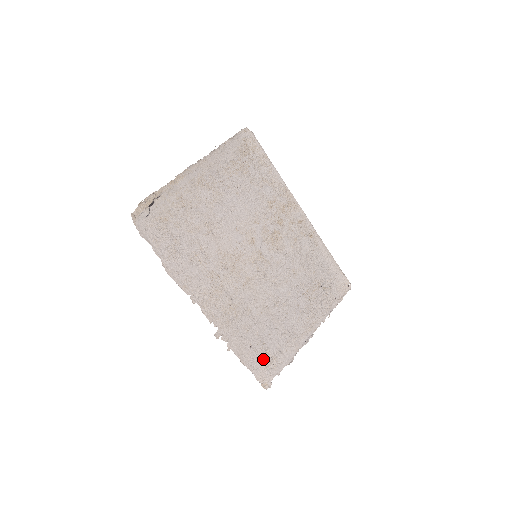
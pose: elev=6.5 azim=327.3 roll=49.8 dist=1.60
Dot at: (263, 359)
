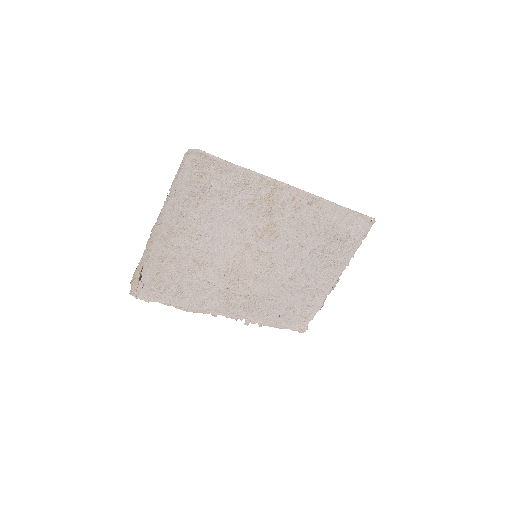
Dot at: (294, 317)
